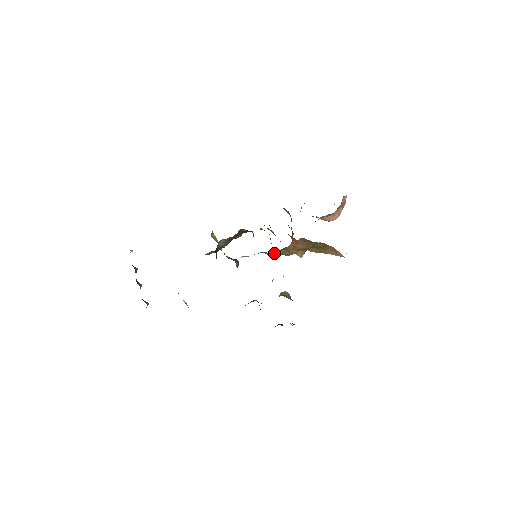
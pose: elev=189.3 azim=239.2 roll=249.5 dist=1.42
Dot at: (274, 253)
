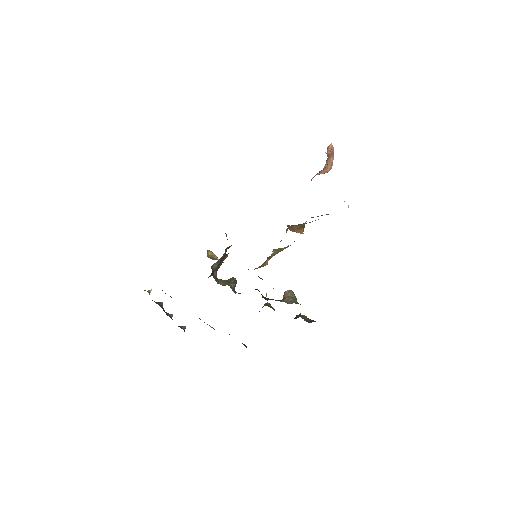
Dot at: (259, 267)
